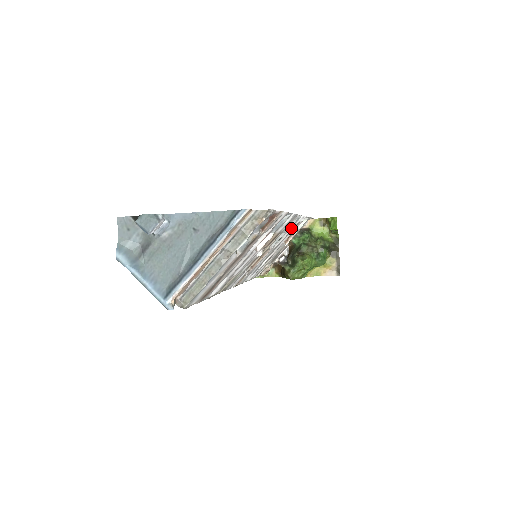
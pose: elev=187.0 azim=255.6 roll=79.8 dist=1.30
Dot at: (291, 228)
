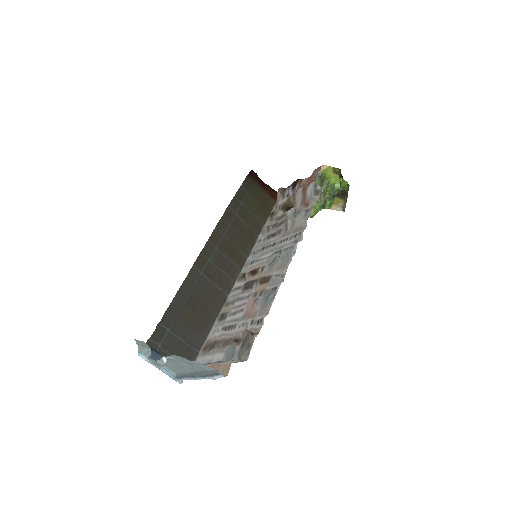
Dot at: (287, 247)
